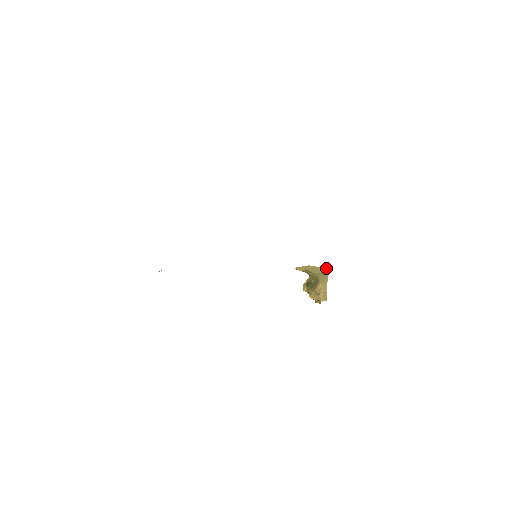
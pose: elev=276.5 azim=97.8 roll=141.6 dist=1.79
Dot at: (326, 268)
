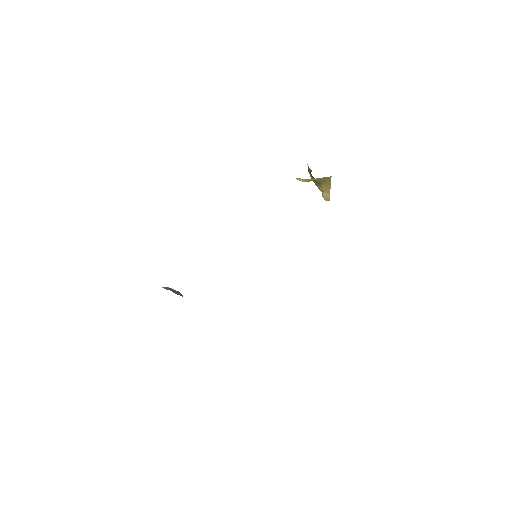
Dot at: (329, 177)
